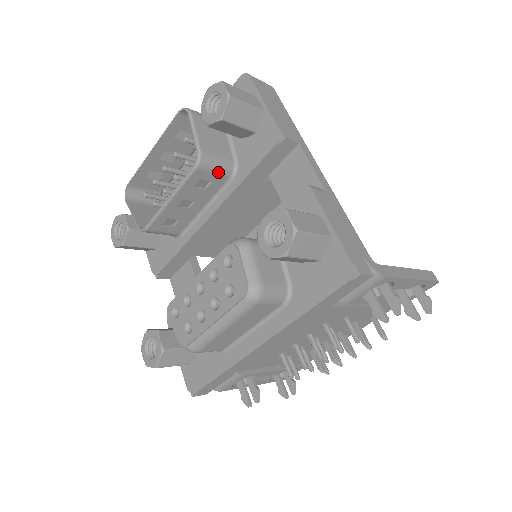
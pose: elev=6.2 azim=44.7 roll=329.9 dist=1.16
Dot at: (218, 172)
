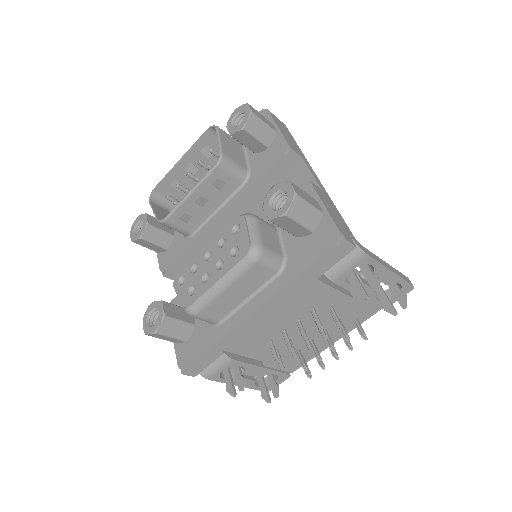
Dot at: (234, 175)
